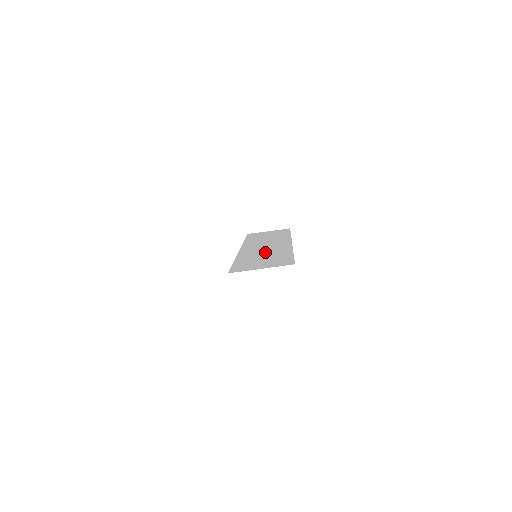
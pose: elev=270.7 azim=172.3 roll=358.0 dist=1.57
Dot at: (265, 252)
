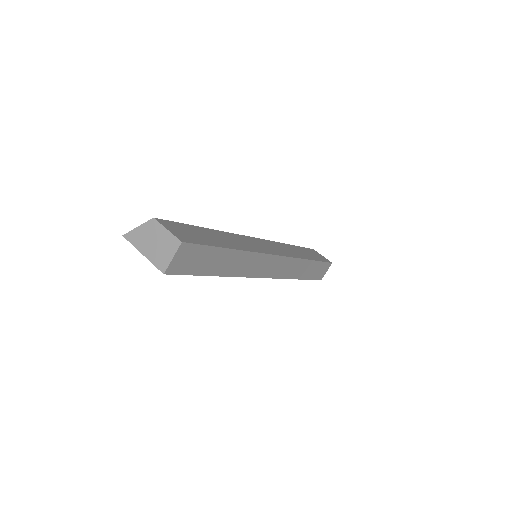
Dot at: (153, 244)
